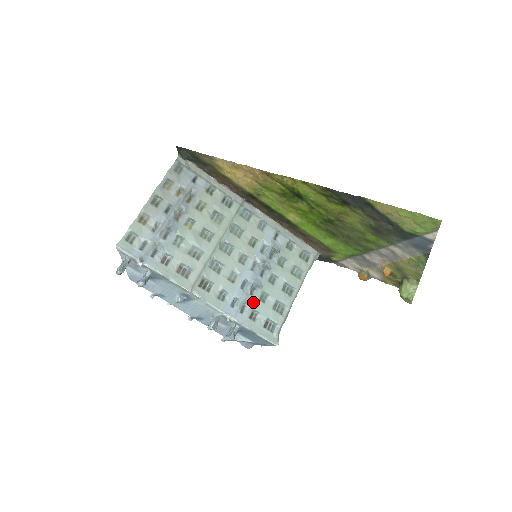
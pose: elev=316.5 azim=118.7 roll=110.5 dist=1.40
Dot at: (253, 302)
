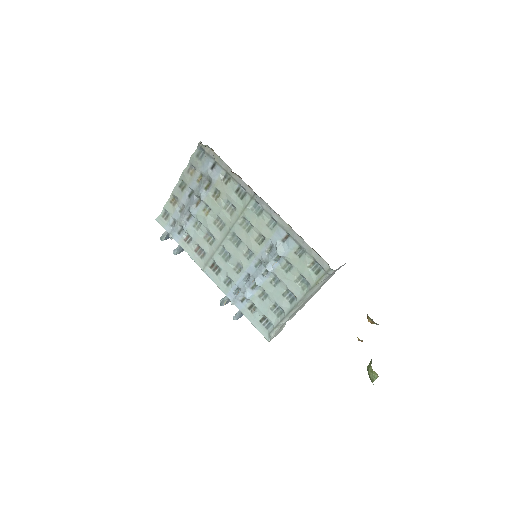
Dot at: (252, 296)
